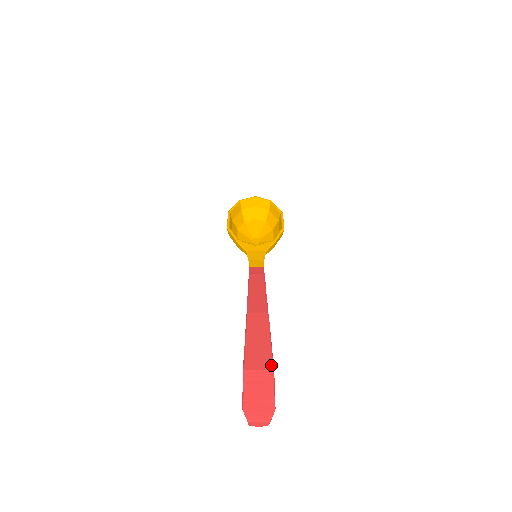
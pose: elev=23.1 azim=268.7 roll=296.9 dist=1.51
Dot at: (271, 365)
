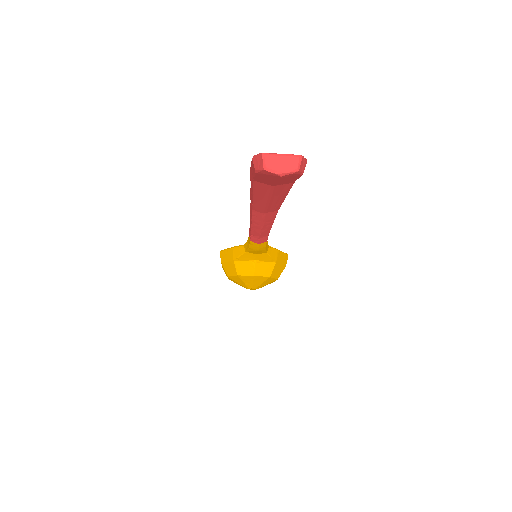
Dot at: occluded
